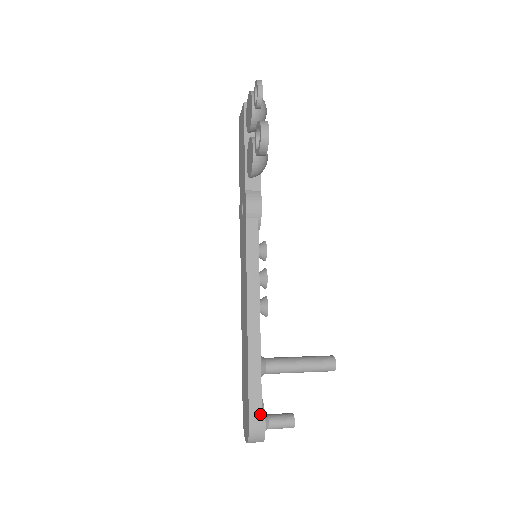
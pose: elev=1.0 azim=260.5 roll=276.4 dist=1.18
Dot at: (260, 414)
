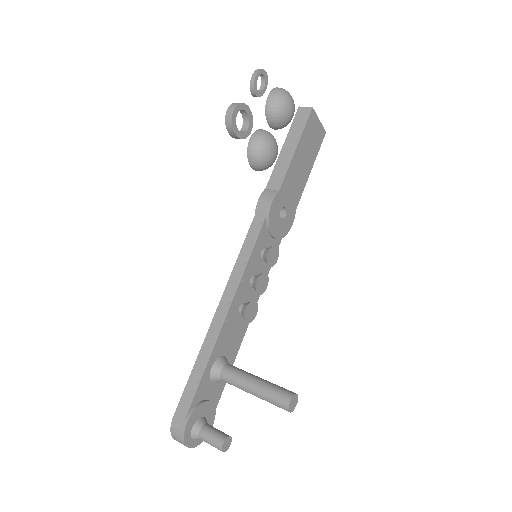
Dot at: (186, 411)
